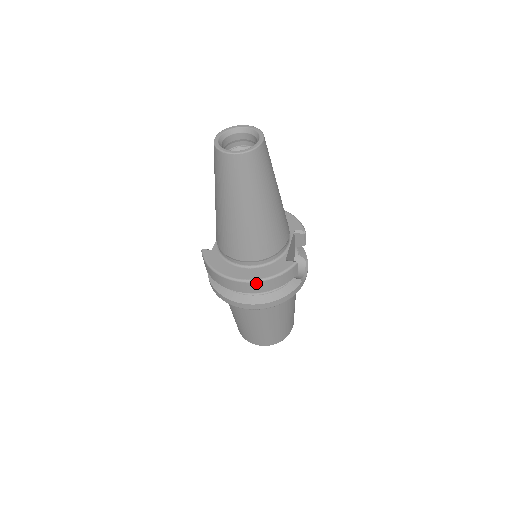
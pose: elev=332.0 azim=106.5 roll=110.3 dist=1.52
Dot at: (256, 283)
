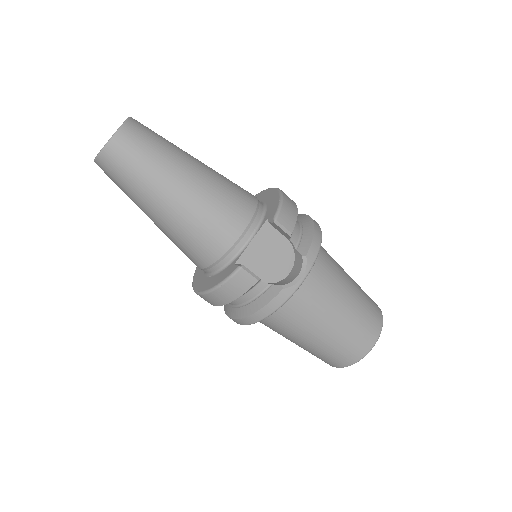
Dot at: (205, 295)
